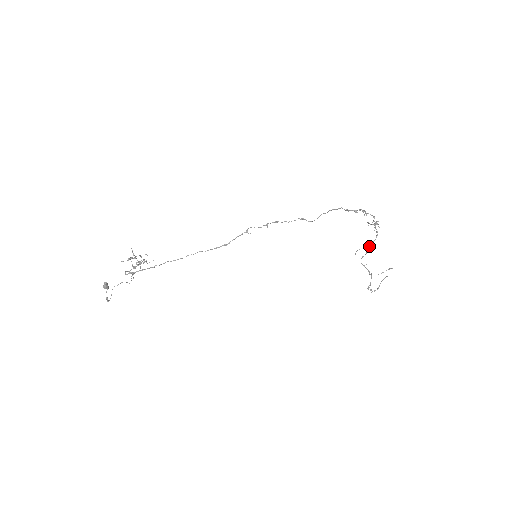
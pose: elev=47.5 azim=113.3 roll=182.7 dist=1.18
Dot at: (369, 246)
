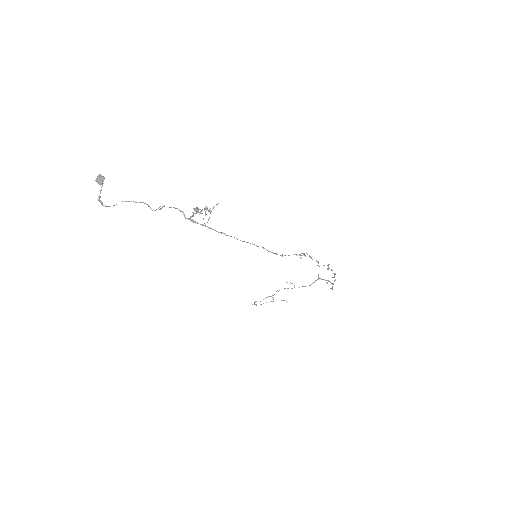
Dot at: occluded
